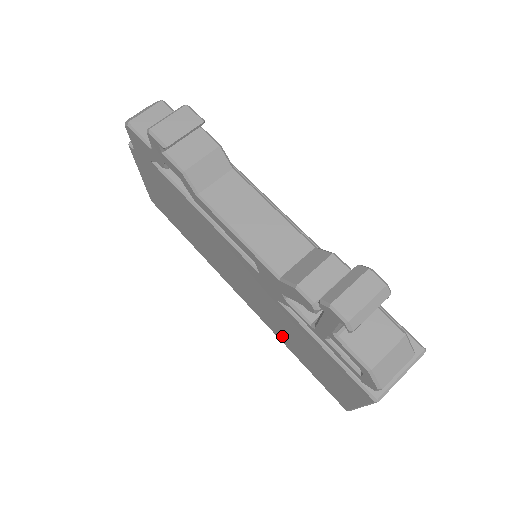
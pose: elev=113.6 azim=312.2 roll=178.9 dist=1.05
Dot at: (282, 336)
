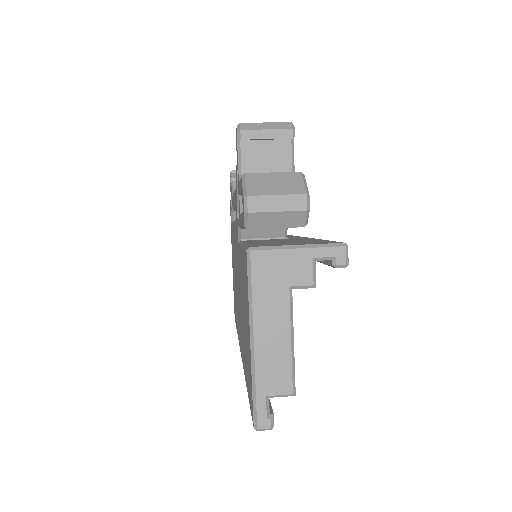
Dot at: (243, 350)
